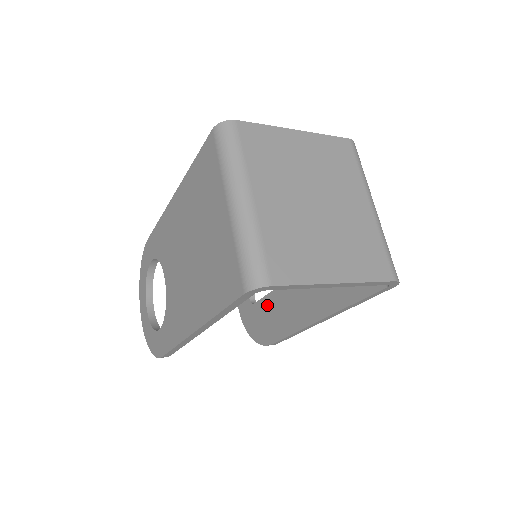
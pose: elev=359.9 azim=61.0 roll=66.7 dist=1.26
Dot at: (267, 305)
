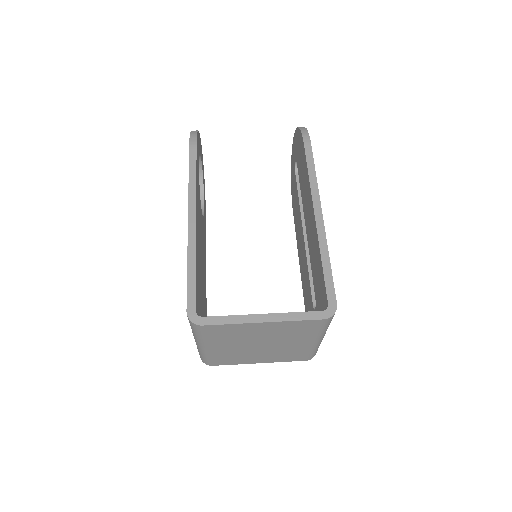
Dot at: (296, 198)
